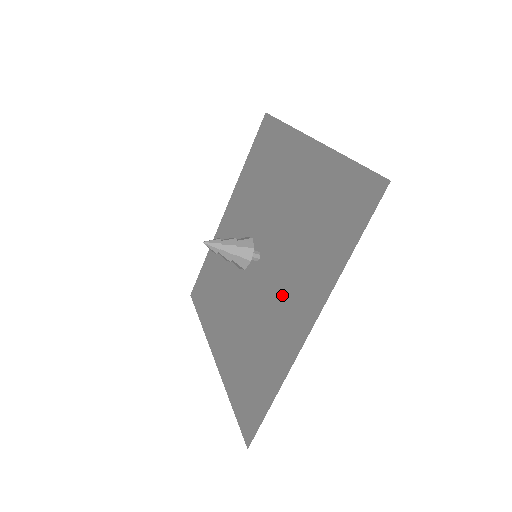
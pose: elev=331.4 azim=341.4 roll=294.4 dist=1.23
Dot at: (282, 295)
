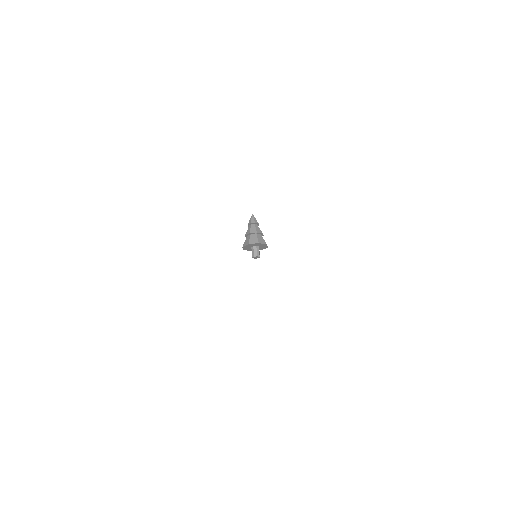
Dot at: occluded
